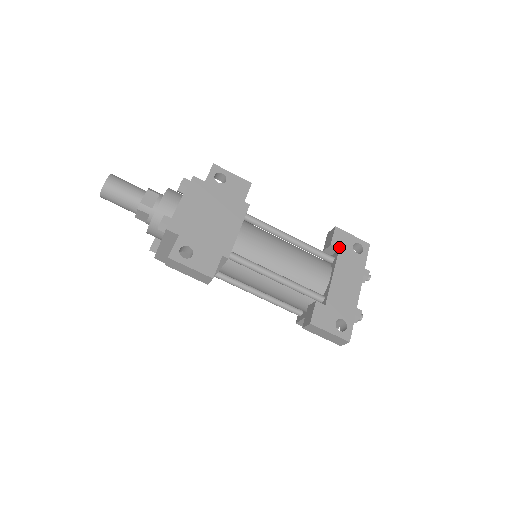
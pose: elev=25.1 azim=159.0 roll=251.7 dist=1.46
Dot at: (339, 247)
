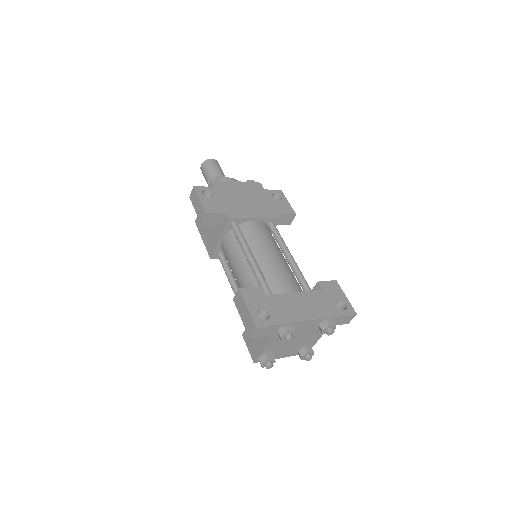
Dot at: (324, 289)
